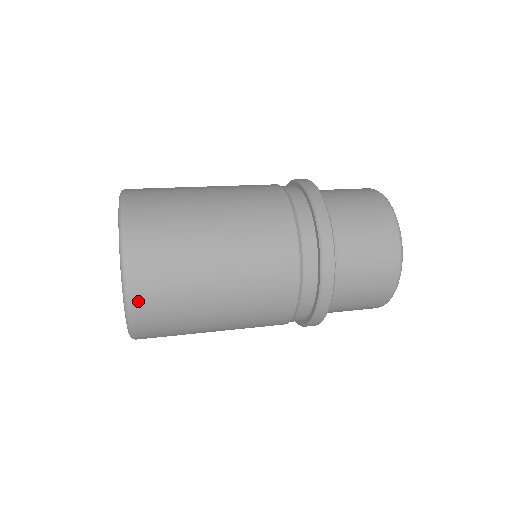
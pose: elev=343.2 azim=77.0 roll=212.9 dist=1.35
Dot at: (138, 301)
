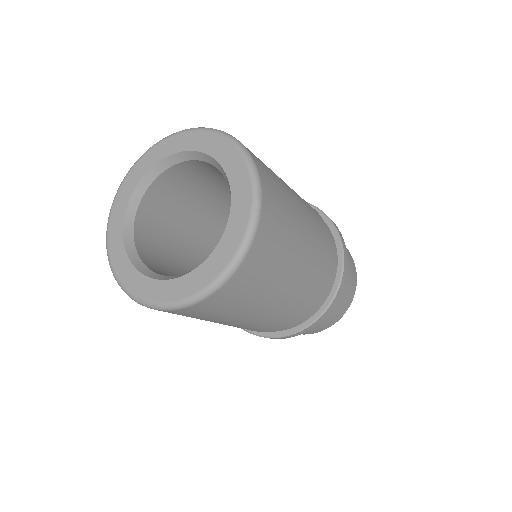
Dot at: (249, 151)
